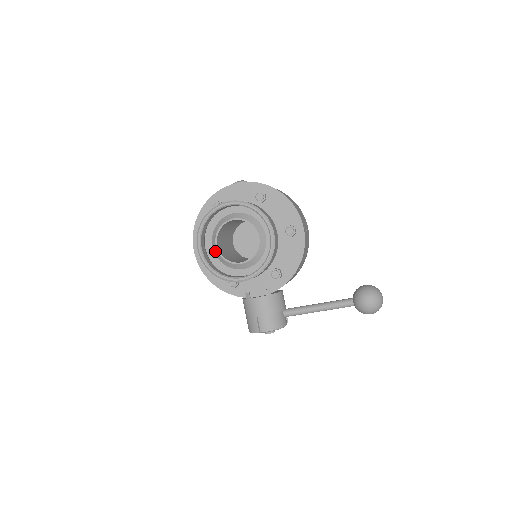
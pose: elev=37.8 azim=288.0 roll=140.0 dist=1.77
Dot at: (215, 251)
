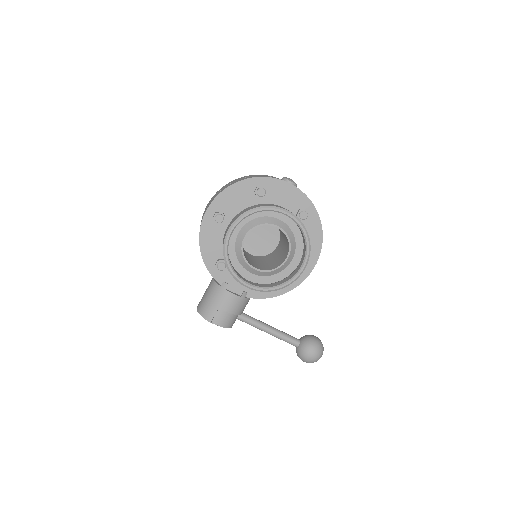
Dot at: (239, 239)
